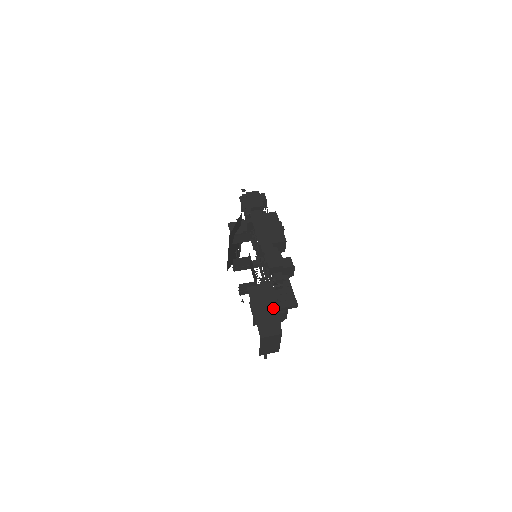
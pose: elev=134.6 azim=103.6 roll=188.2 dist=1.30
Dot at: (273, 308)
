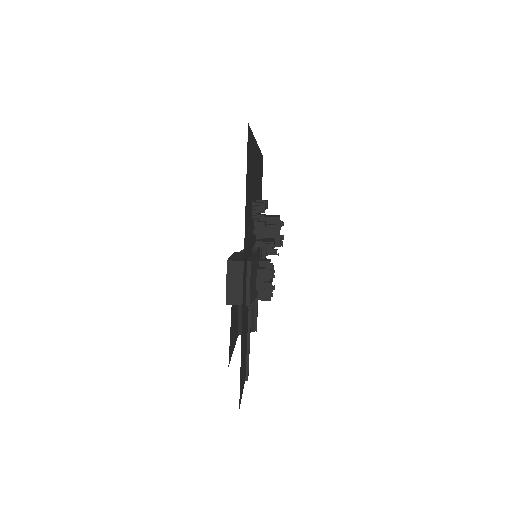
Dot at: (252, 257)
